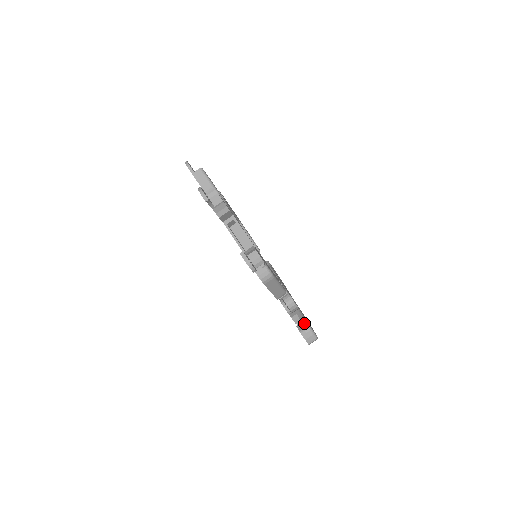
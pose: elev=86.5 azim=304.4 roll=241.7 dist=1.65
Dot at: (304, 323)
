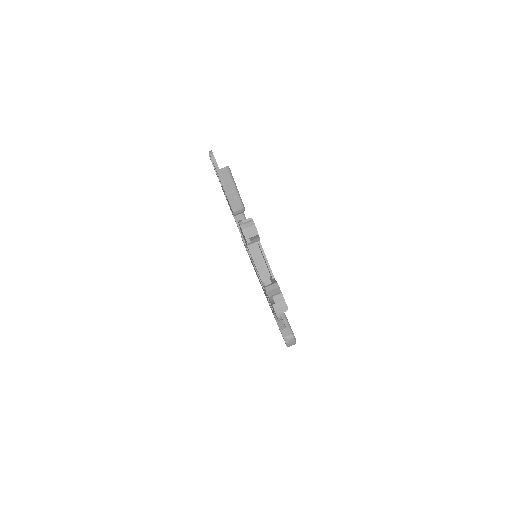
Dot at: (289, 330)
